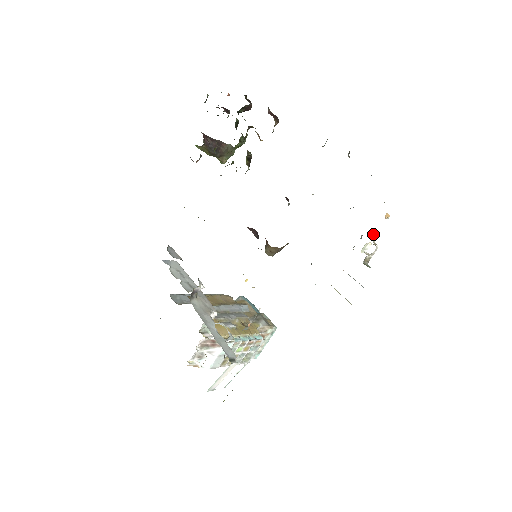
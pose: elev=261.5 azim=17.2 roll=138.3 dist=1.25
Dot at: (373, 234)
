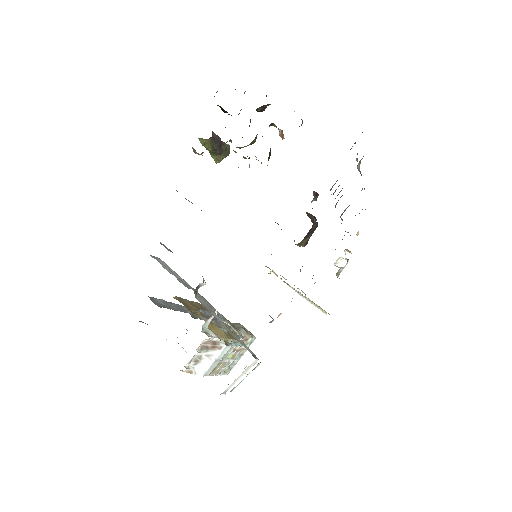
Dot at: (345, 249)
